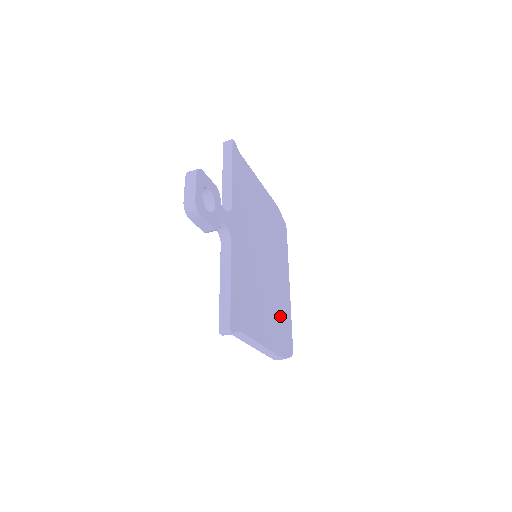
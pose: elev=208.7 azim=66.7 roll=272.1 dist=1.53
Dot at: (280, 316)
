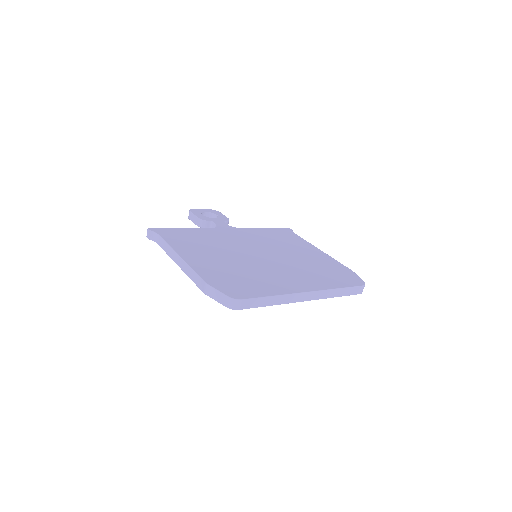
Dot at: (245, 277)
